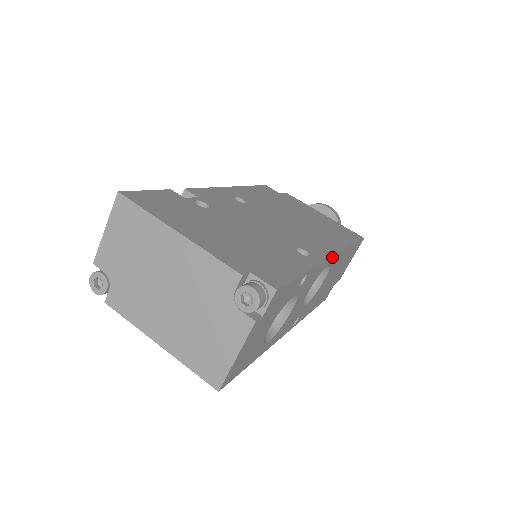
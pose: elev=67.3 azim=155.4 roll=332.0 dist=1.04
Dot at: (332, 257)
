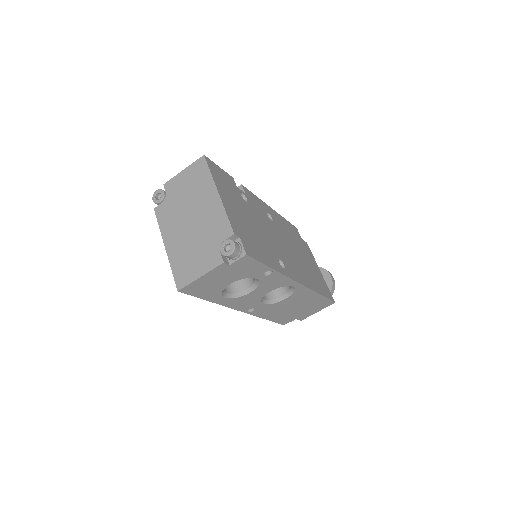
Dot at: (298, 283)
